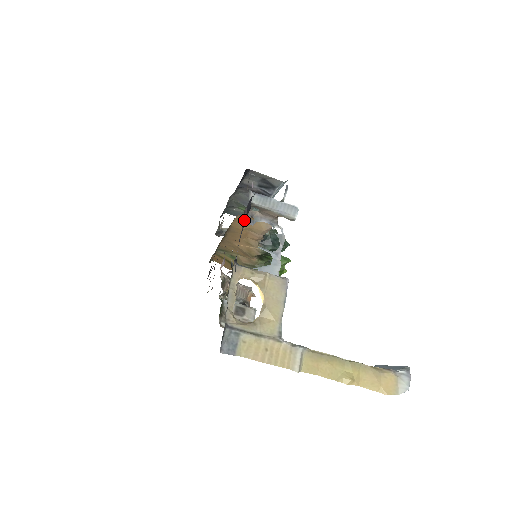
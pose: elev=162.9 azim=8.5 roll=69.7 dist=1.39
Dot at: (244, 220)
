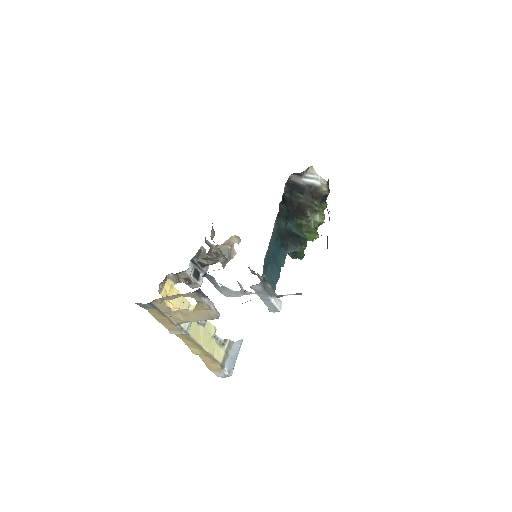
Dot at: occluded
